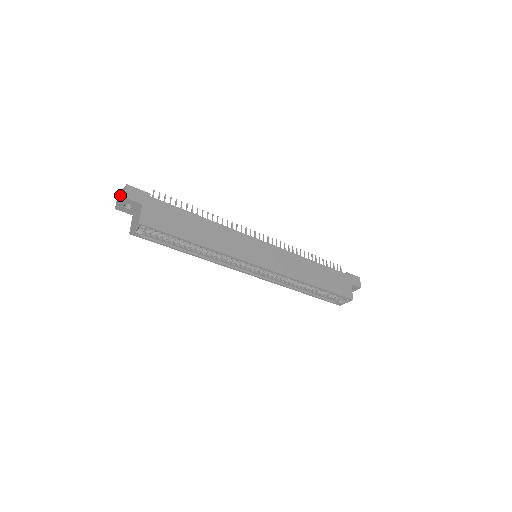
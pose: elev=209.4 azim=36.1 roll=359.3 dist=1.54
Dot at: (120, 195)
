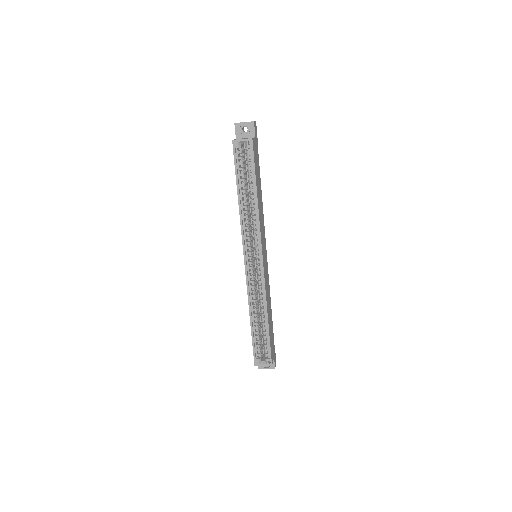
Dot at: occluded
